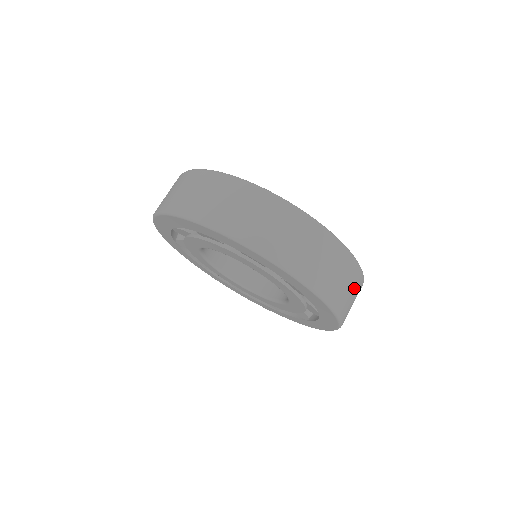
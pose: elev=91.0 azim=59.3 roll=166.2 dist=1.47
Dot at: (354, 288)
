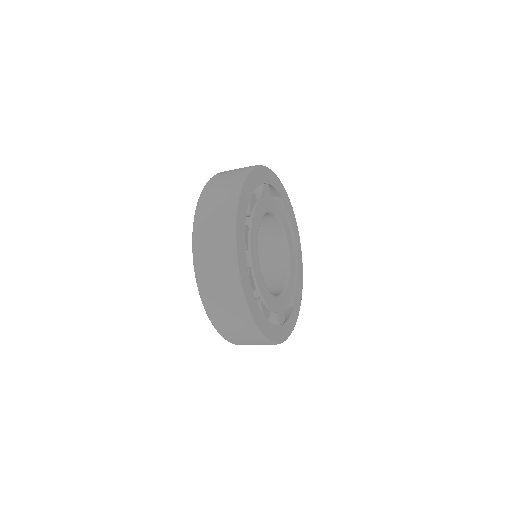
Dot at: occluded
